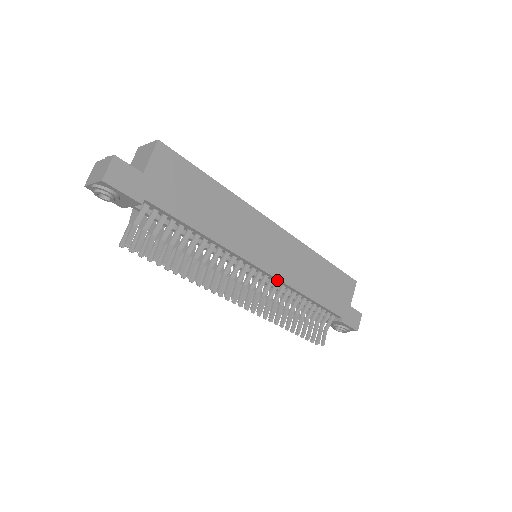
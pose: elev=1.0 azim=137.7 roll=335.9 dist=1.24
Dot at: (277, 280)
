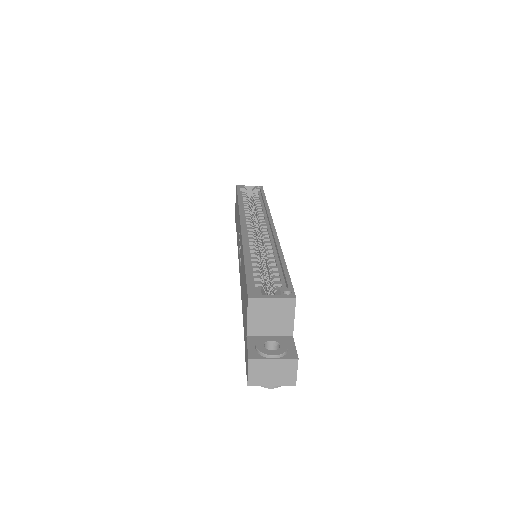
Dot at: occluded
